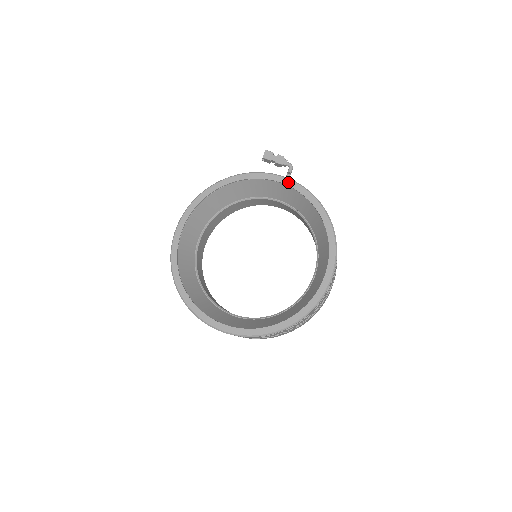
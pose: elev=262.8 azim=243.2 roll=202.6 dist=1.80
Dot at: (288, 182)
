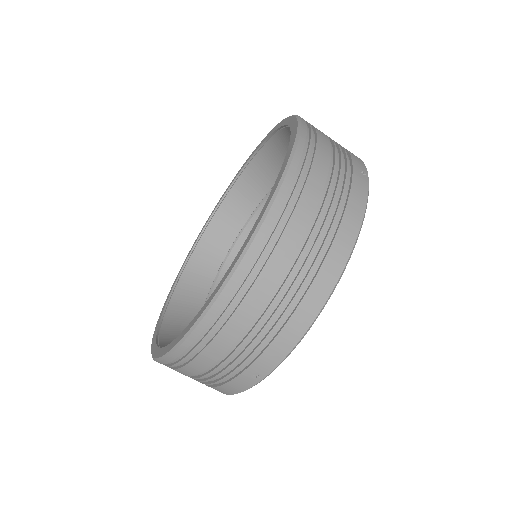
Dot at: (206, 223)
